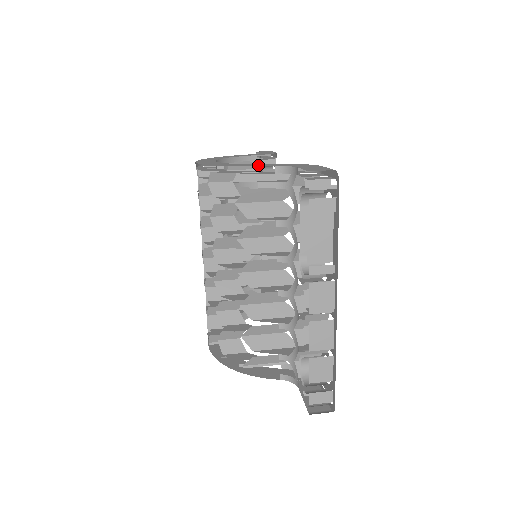
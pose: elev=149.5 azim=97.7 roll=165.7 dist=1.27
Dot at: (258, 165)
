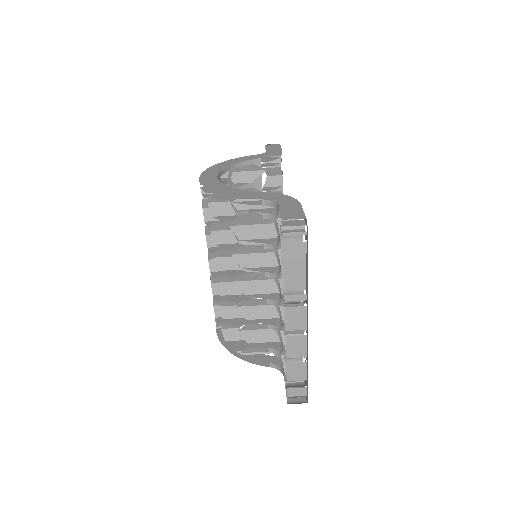
Dot at: (248, 195)
